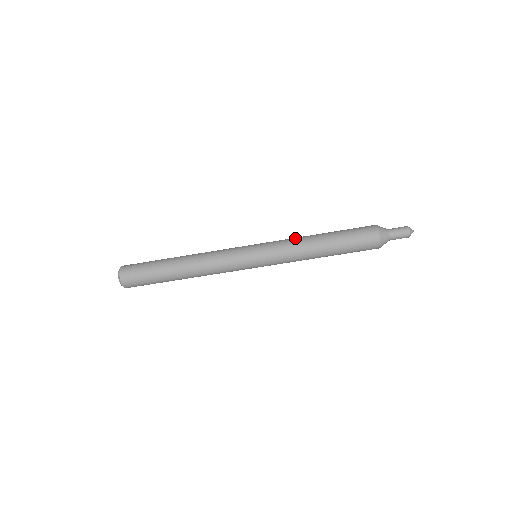
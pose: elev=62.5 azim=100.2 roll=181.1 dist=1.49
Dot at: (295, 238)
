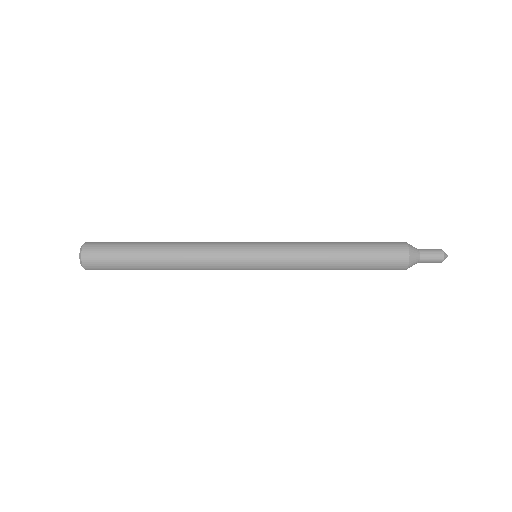
Dot at: (307, 242)
